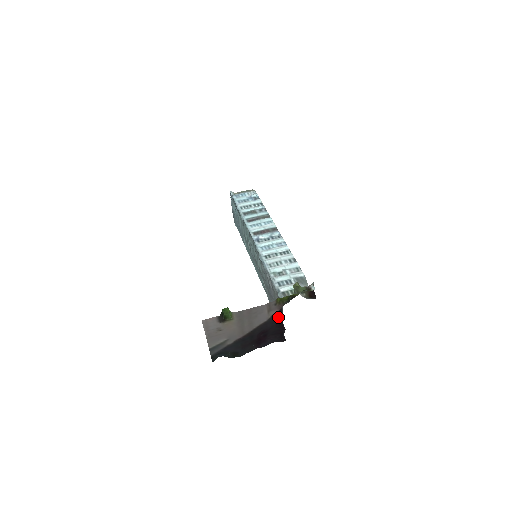
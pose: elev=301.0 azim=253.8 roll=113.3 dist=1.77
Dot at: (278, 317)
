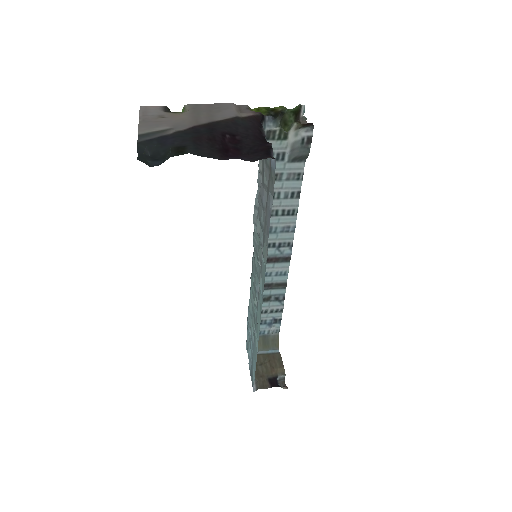
Dot at: (257, 131)
